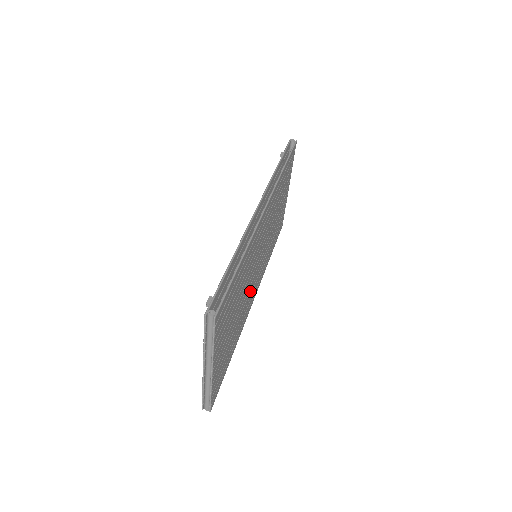
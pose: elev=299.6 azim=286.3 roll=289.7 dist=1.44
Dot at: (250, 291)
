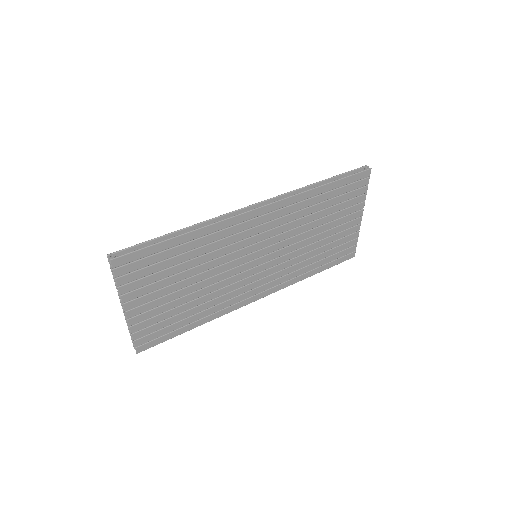
Dot at: (235, 283)
